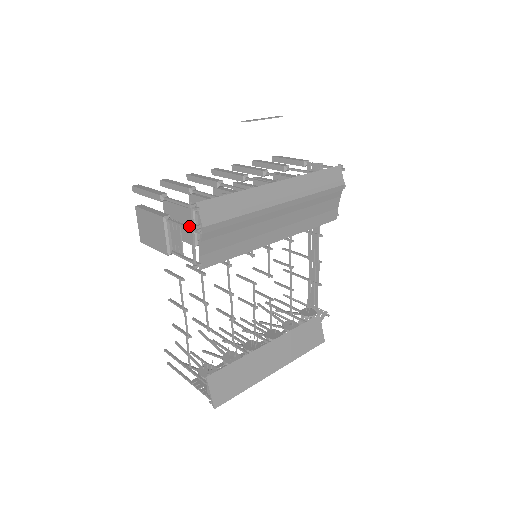
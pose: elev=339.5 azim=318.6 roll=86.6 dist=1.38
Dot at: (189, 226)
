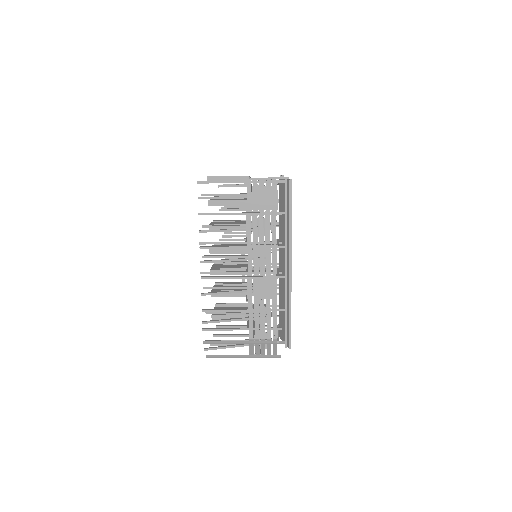
Dot at: occluded
